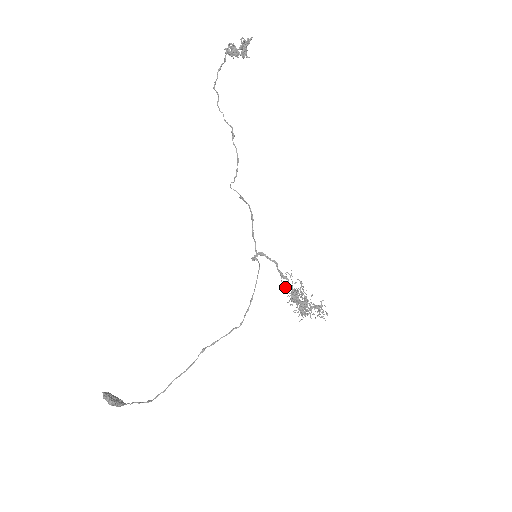
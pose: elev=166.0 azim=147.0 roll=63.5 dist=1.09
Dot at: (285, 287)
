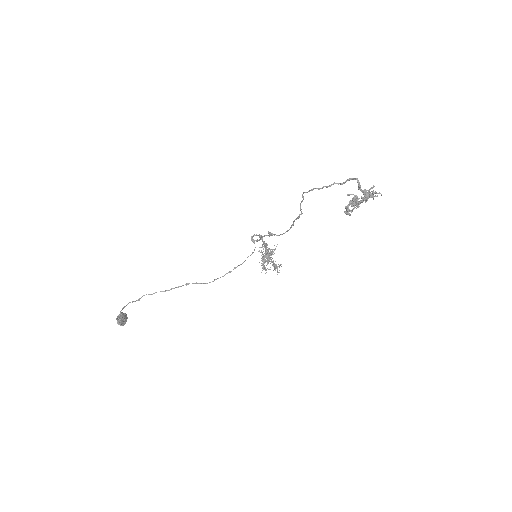
Dot at: occluded
